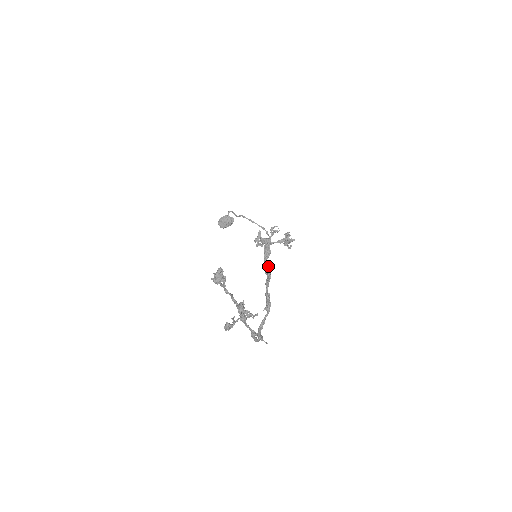
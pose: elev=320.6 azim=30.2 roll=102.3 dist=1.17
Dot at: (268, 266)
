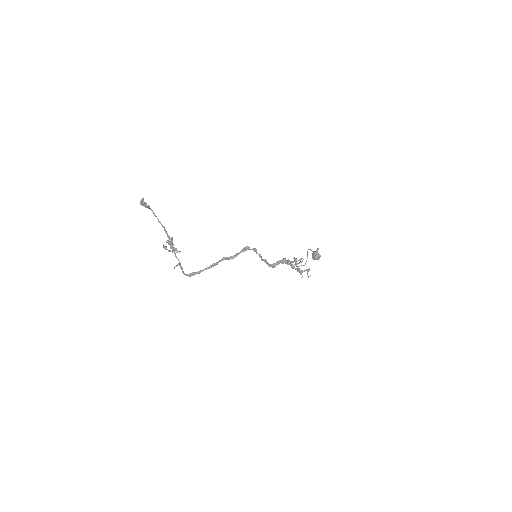
Dot at: (236, 254)
